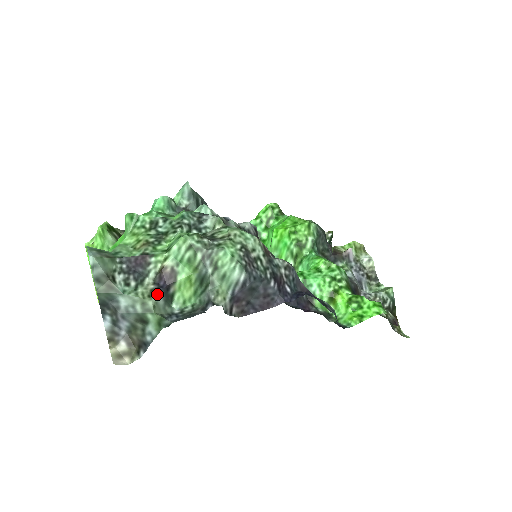
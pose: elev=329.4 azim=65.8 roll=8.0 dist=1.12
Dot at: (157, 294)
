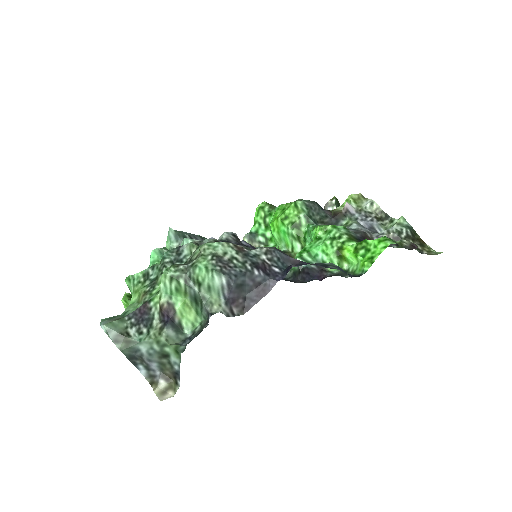
Dot at: (165, 329)
